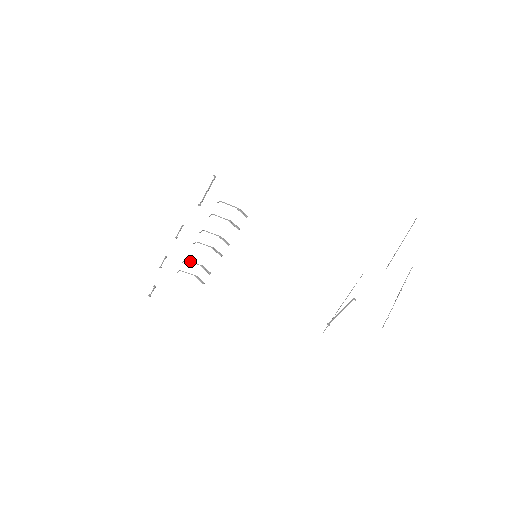
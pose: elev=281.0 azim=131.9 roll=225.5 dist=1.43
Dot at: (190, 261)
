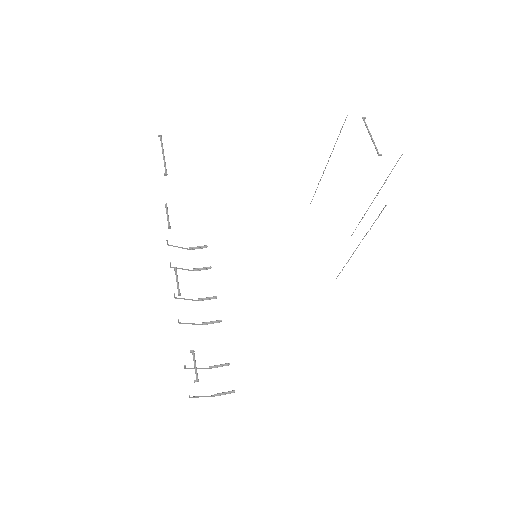
Dot at: (190, 368)
